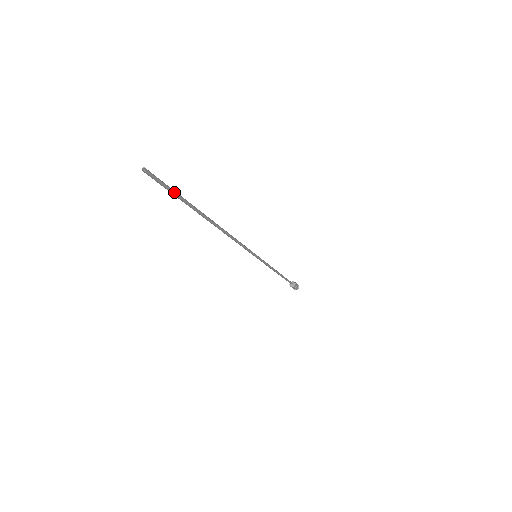
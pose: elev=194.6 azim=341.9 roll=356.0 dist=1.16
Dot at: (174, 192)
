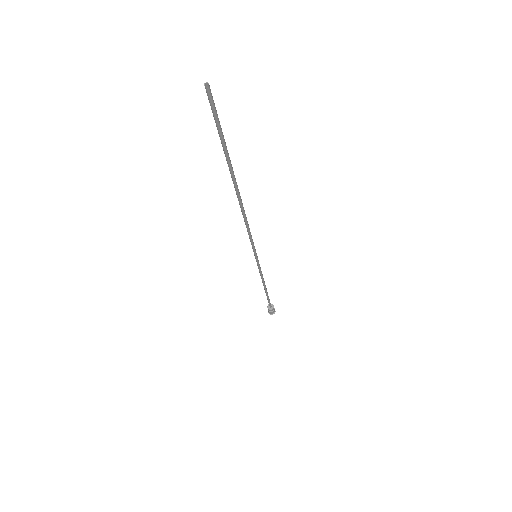
Dot at: occluded
